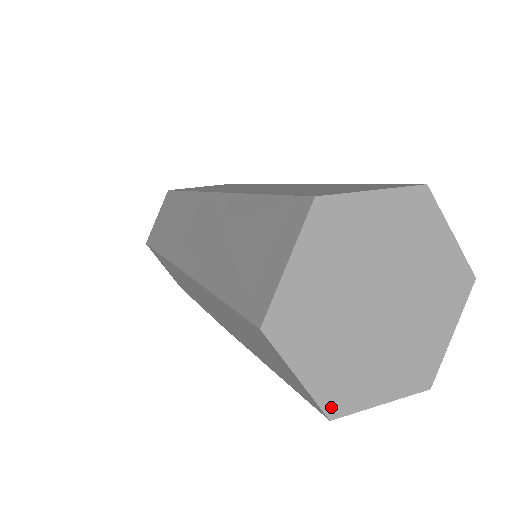
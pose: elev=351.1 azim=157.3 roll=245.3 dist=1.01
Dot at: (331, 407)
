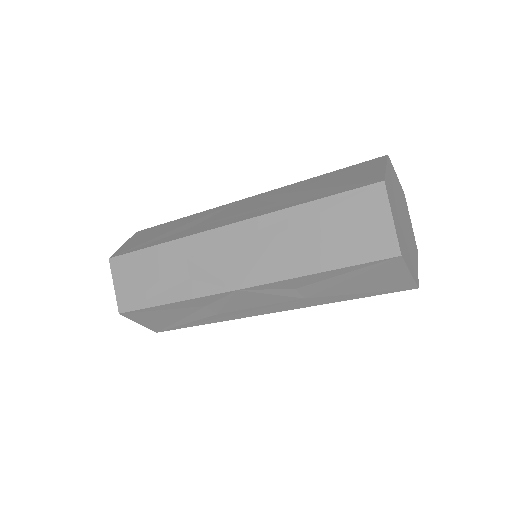
Dot at: (401, 249)
